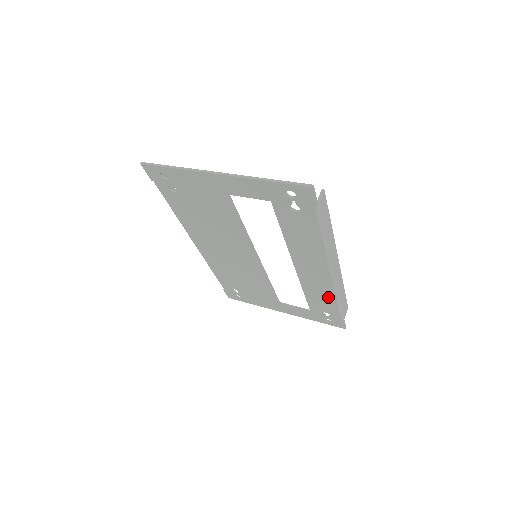
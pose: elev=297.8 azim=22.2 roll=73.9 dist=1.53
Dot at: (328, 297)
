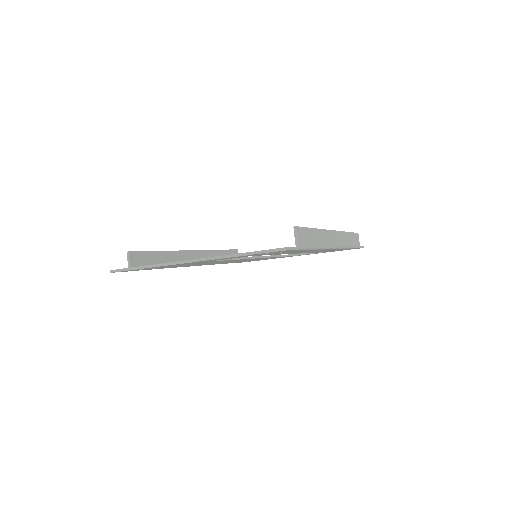
Dot at: occluded
